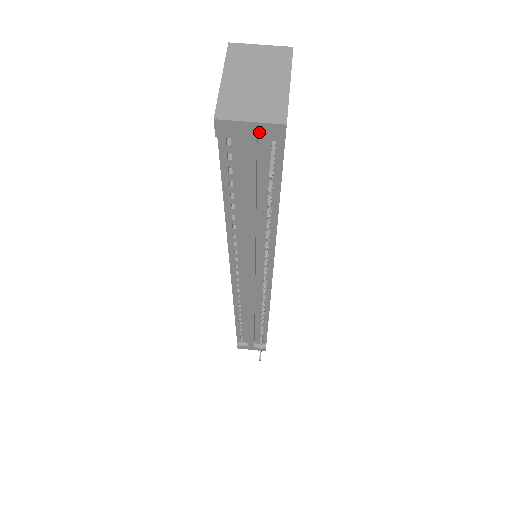
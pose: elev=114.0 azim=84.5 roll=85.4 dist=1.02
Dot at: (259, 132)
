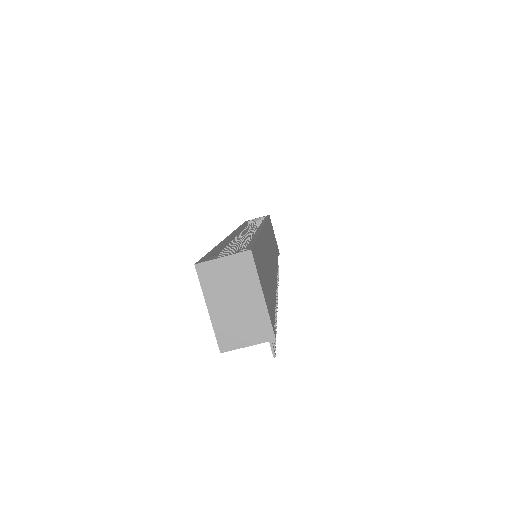
Dot at: (255, 341)
